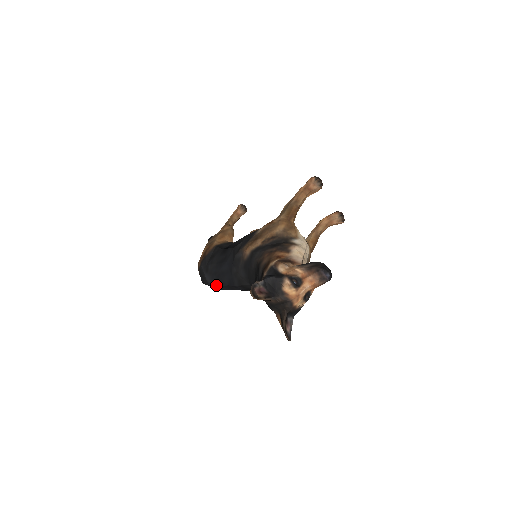
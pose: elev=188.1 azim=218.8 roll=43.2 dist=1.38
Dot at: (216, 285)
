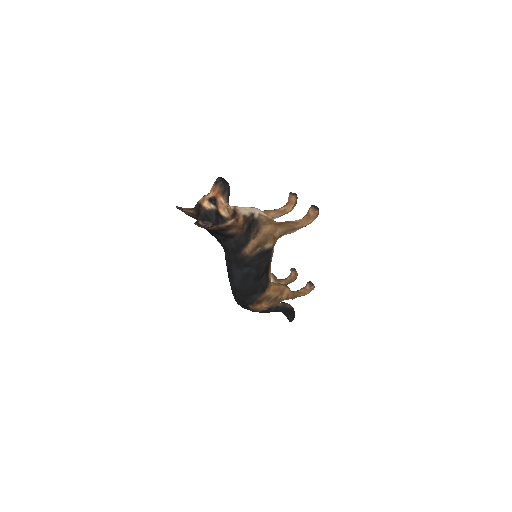
Dot at: (230, 285)
